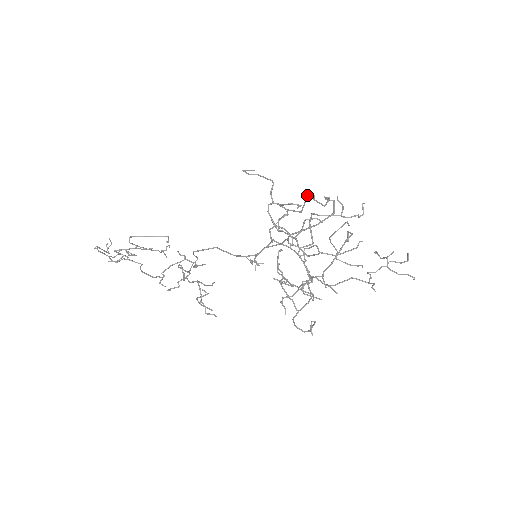
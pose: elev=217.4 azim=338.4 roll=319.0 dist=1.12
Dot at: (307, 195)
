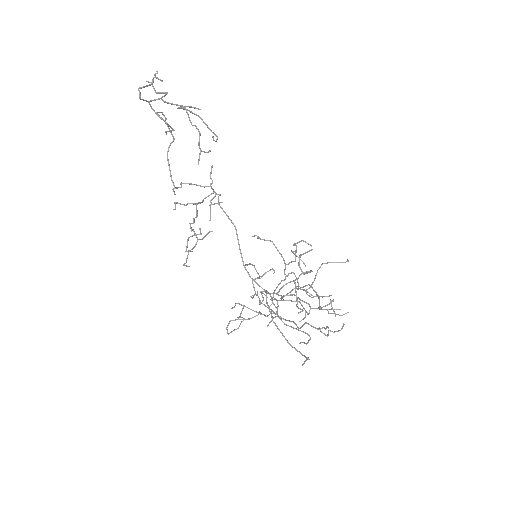
Dot at: (319, 300)
